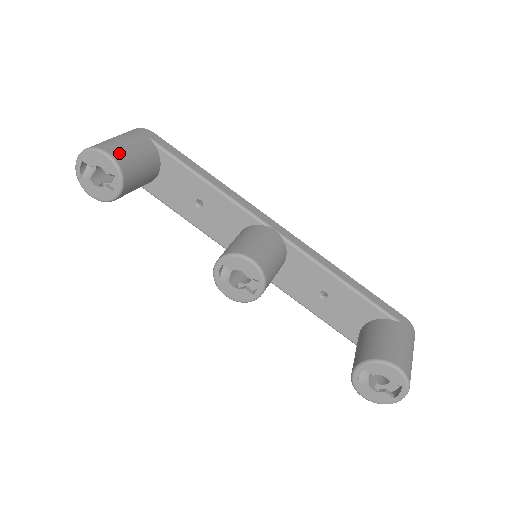
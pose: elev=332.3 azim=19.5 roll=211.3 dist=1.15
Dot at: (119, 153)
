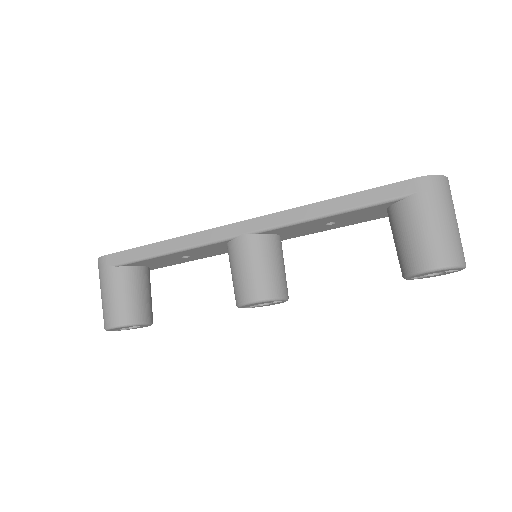
Dot at: (116, 316)
